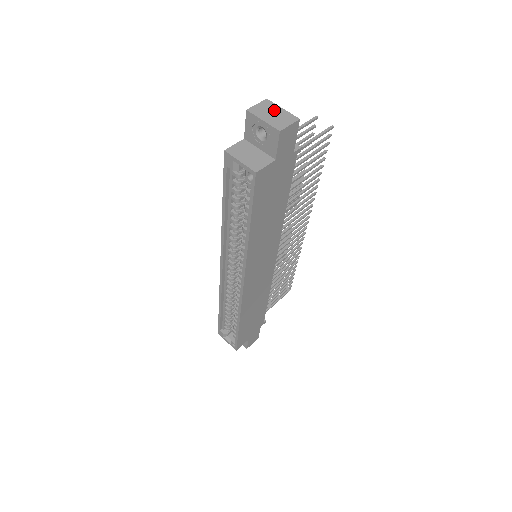
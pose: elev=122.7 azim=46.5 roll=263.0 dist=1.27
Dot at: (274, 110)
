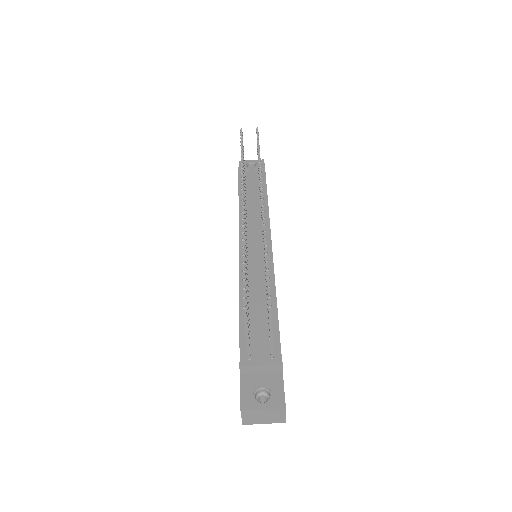
Dot at: (259, 415)
